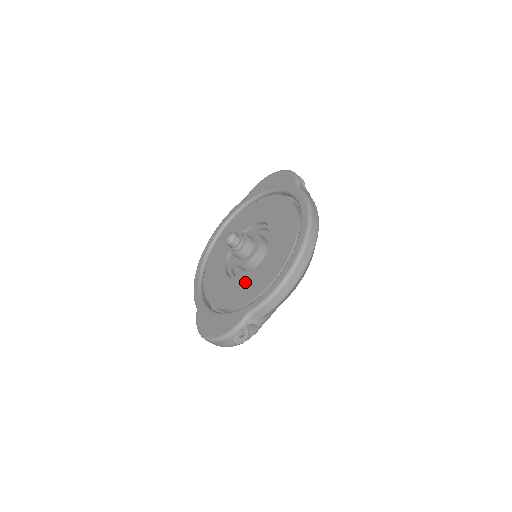
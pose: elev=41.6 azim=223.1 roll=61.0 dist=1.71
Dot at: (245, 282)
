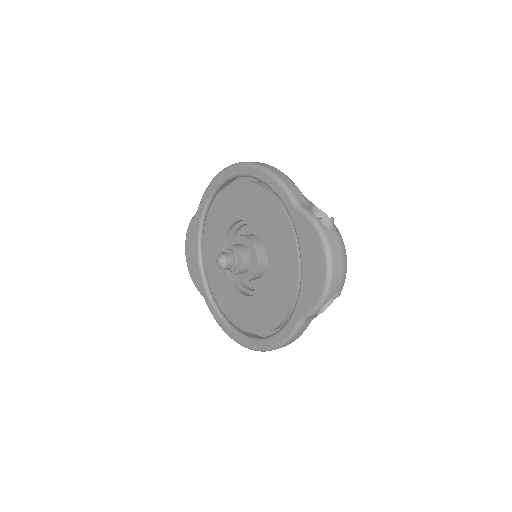
Dot at: (221, 275)
